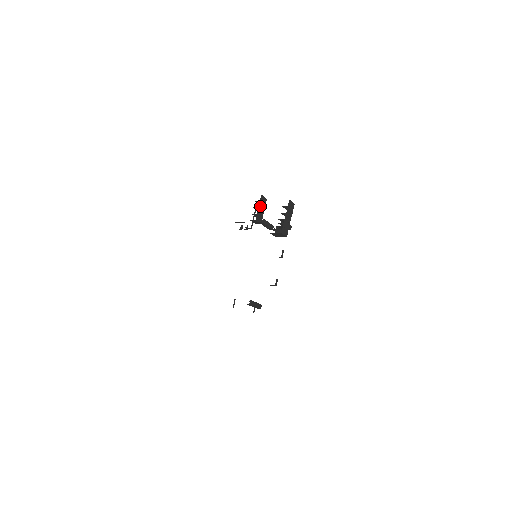
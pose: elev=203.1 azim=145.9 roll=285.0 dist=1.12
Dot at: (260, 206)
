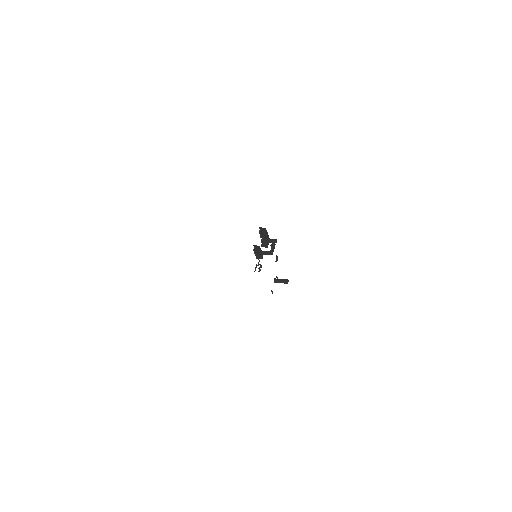
Dot at: (256, 249)
